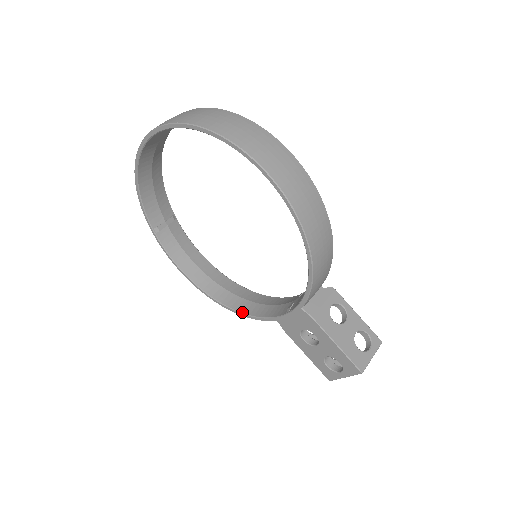
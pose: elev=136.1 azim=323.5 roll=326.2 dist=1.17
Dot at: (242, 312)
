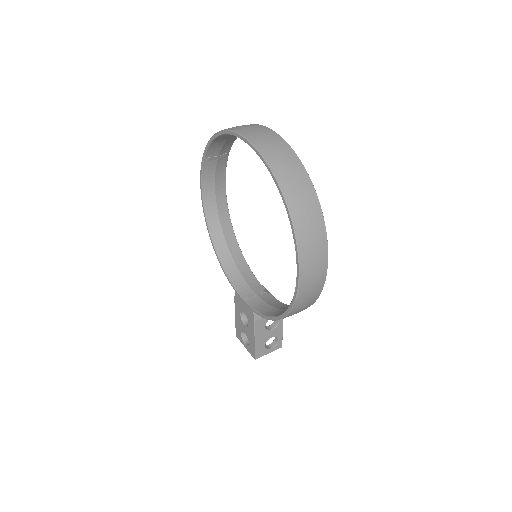
Dot at: (220, 258)
